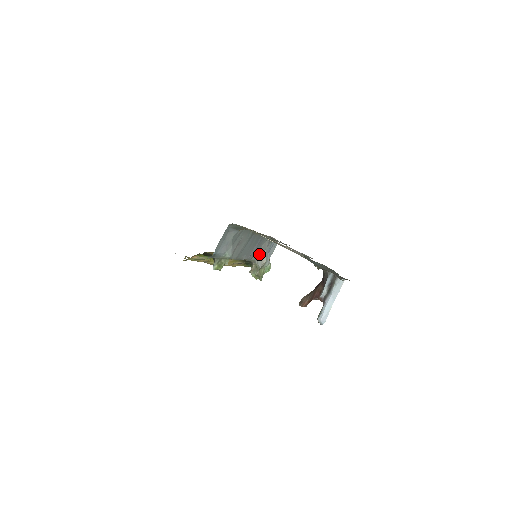
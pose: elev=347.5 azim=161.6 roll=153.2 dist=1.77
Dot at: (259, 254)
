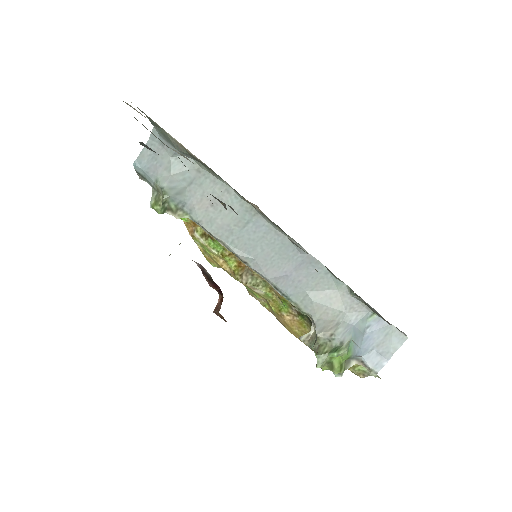
Dot at: (319, 306)
